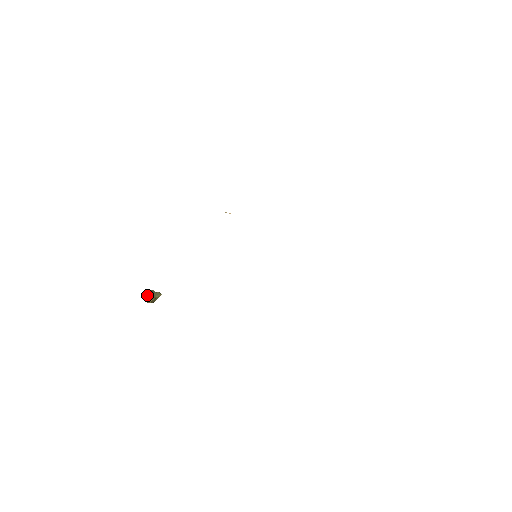
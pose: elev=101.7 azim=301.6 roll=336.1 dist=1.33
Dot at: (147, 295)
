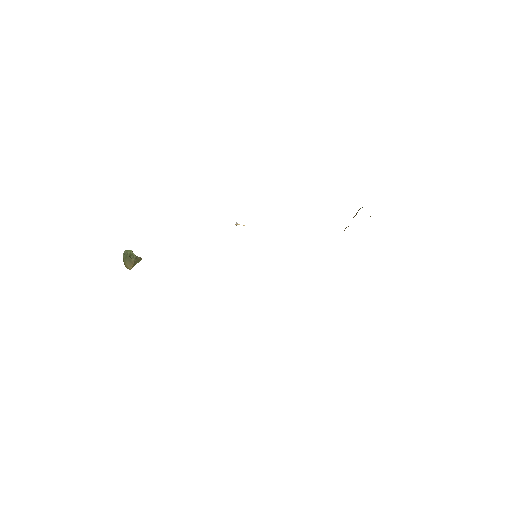
Dot at: (126, 259)
